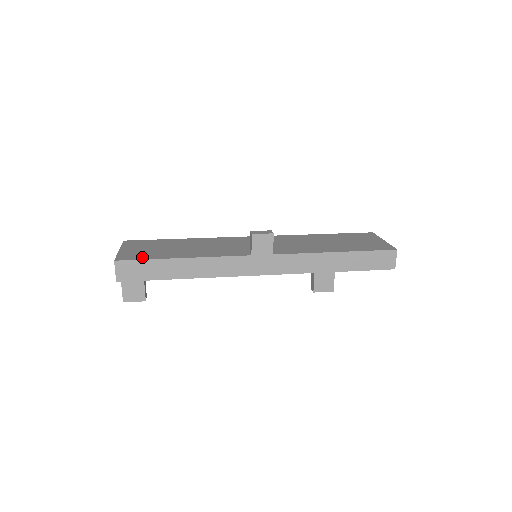
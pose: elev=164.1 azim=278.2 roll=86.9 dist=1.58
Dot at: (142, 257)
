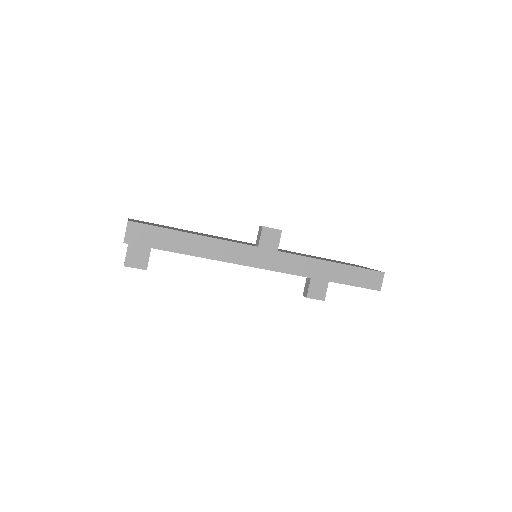
Dot at: (154, 225)
